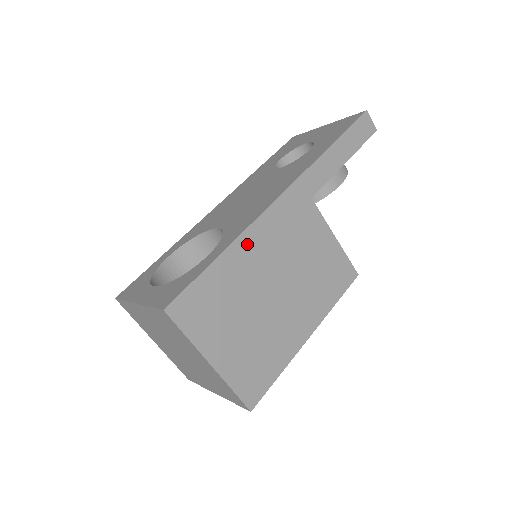
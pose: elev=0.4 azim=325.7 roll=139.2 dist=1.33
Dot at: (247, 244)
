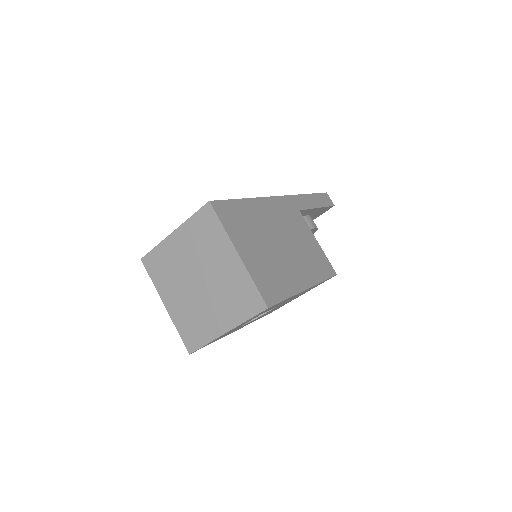
Dot at: (261, 205)
